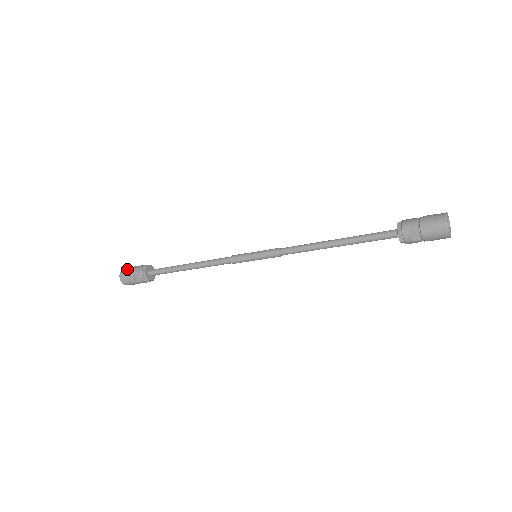
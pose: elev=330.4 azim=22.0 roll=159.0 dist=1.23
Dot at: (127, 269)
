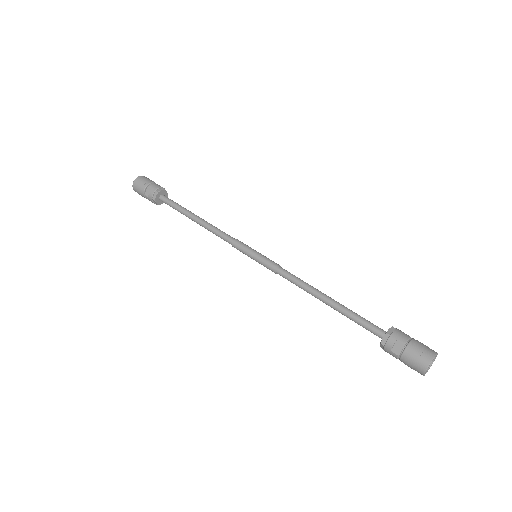
Dot at: (147, 178)
